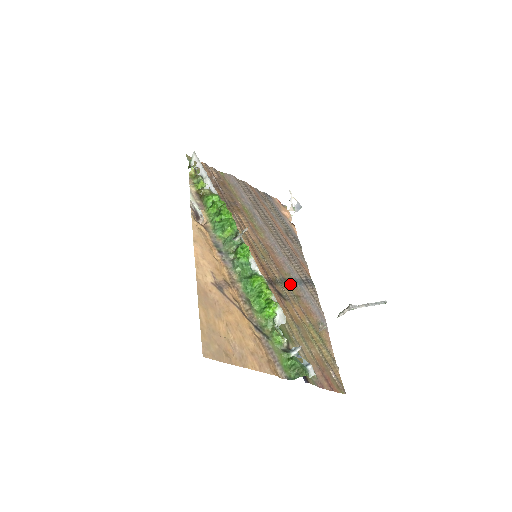
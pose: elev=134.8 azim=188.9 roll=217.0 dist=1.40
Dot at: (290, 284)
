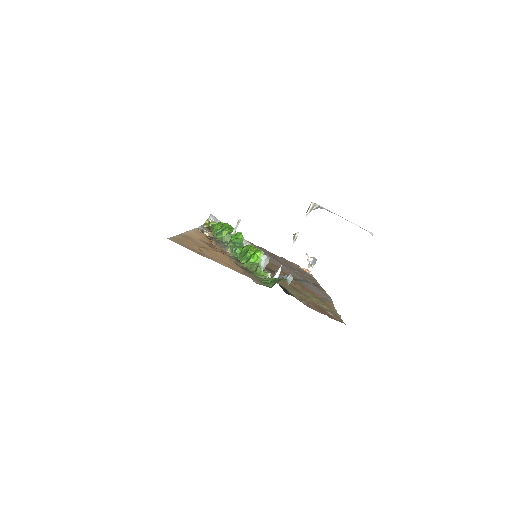
Dot at: occluded
